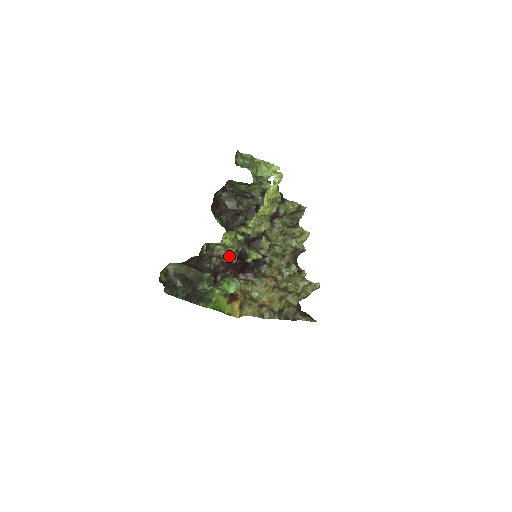
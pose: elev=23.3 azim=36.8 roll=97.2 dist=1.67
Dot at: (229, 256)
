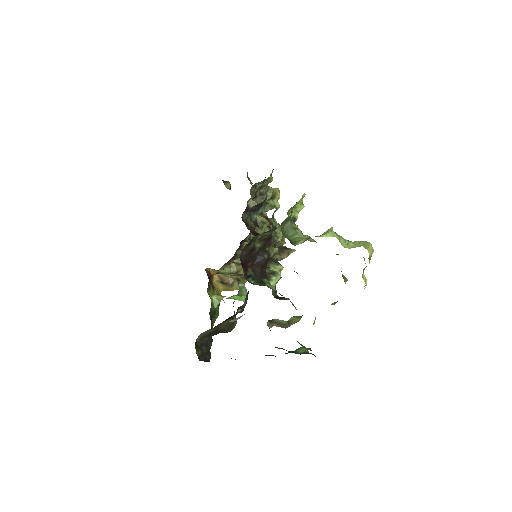
Dot at: occluded
